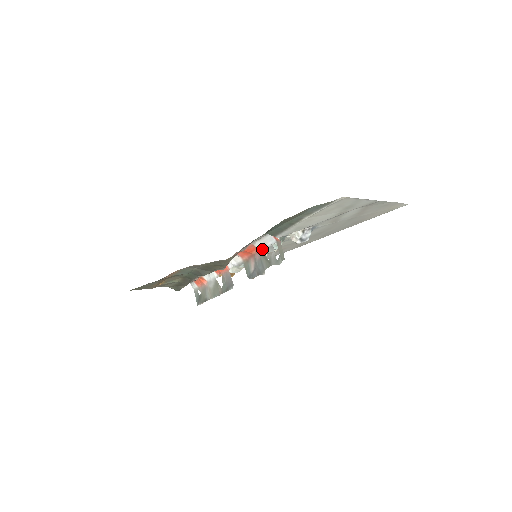
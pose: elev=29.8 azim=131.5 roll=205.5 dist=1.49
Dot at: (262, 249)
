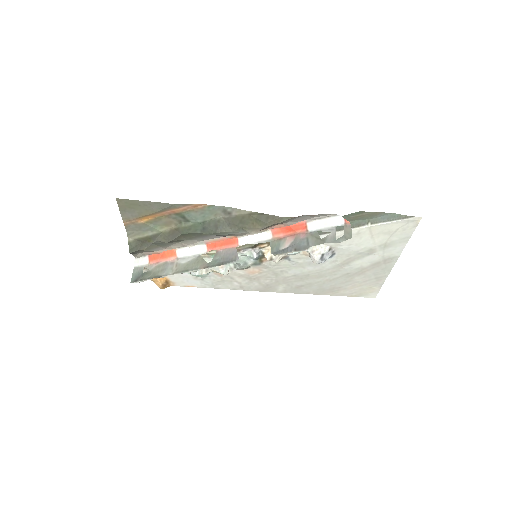
Dot at: (316, 229)
